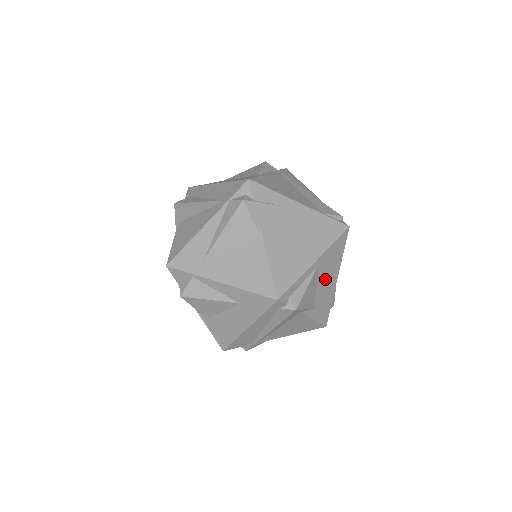
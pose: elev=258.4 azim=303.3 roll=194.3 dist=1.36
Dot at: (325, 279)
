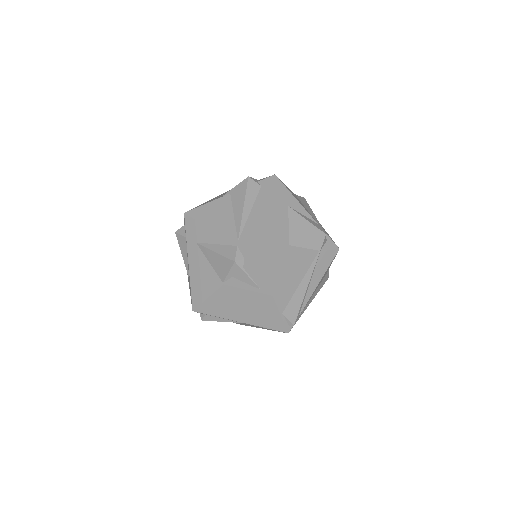
Dot at: occluded
